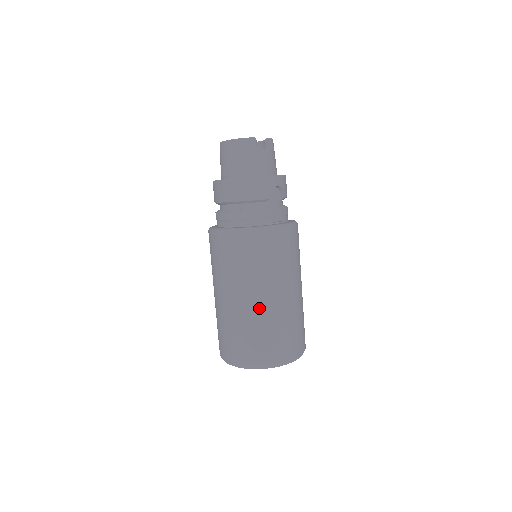
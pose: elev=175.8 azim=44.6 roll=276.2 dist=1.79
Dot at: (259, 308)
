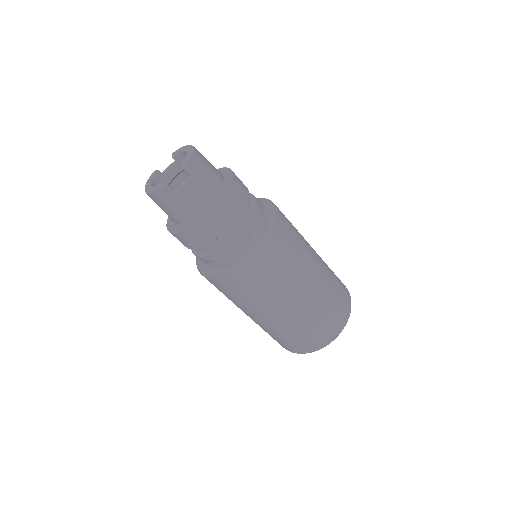
Dot at: (270, 323)
